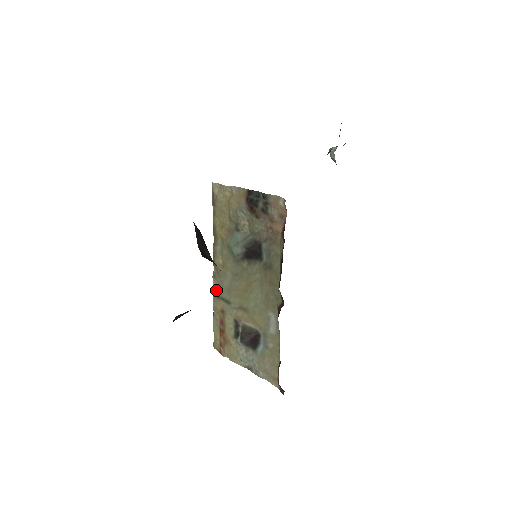
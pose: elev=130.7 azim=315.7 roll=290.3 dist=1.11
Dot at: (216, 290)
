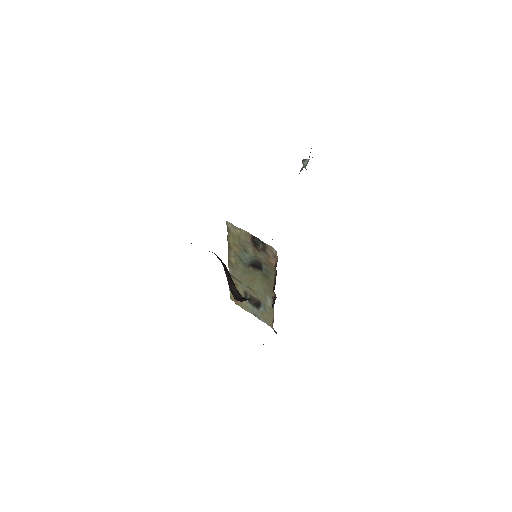
Dot at: (231, 273)
